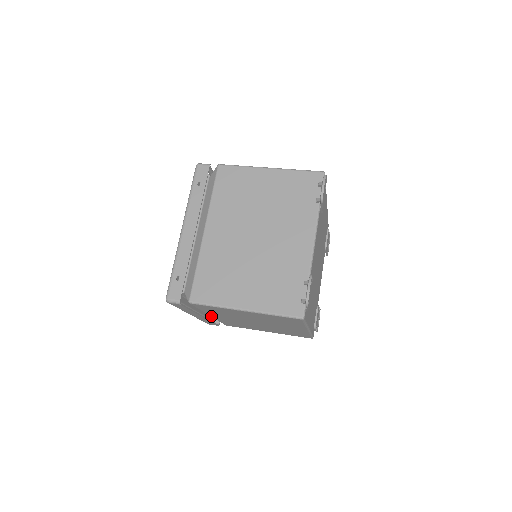
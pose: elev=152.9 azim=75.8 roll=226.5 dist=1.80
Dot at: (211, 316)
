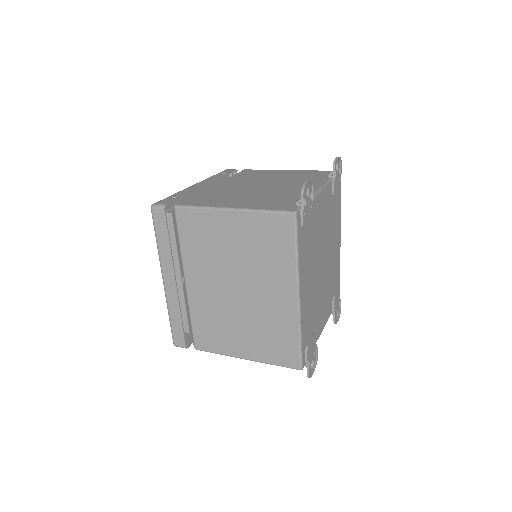
Dot at: (186, 285)
